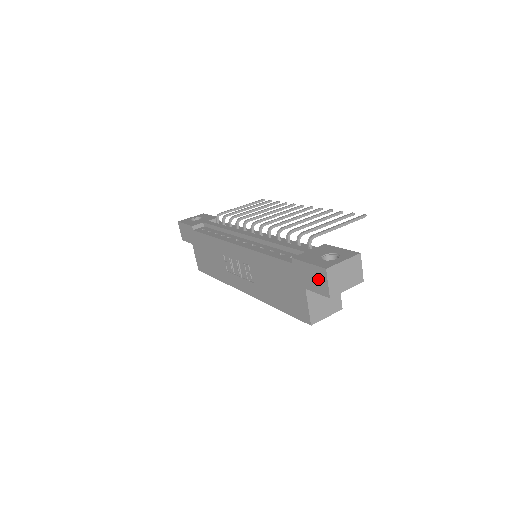
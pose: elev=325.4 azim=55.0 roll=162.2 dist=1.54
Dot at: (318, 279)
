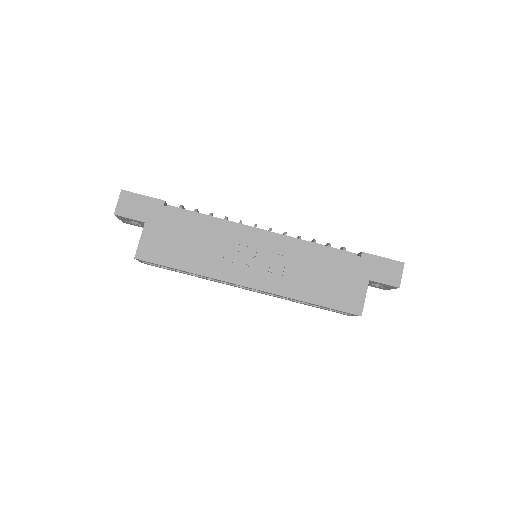
Dot at: (391, 271)
